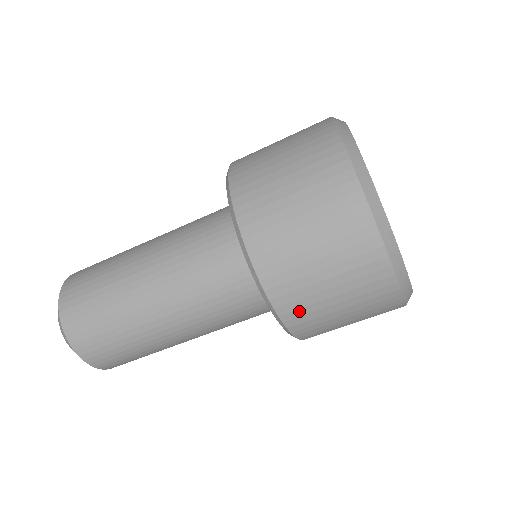
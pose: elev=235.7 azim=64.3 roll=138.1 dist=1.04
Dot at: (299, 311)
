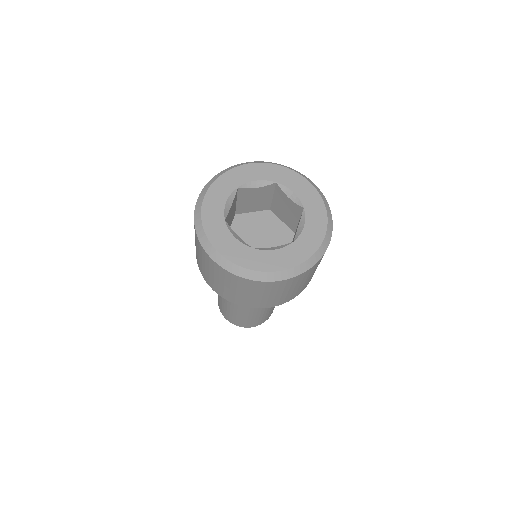
Dot at: (225, 294)
